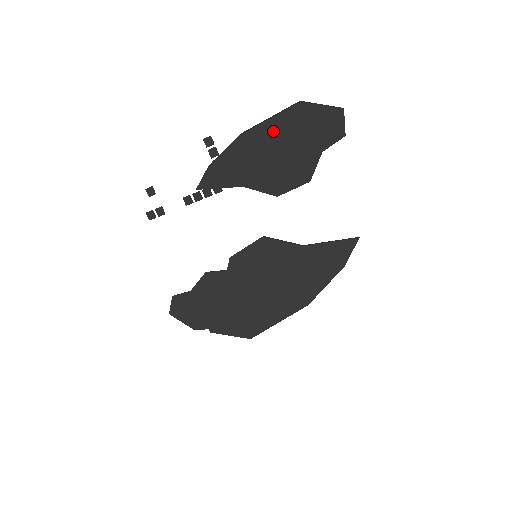
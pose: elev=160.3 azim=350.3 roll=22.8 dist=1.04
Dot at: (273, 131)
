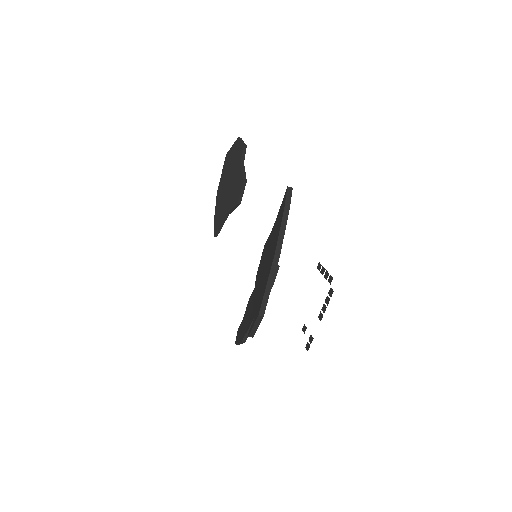
Dot at: (224, 176)
